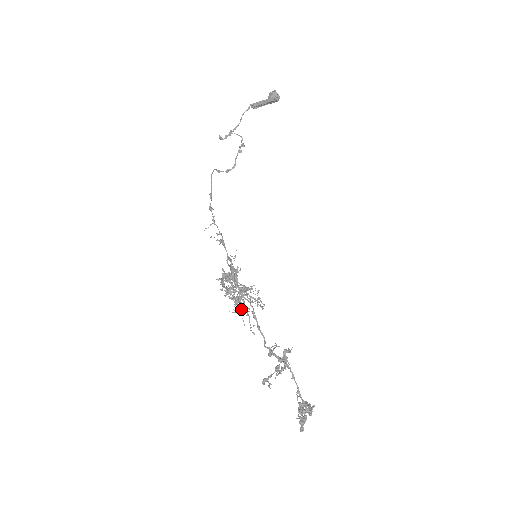
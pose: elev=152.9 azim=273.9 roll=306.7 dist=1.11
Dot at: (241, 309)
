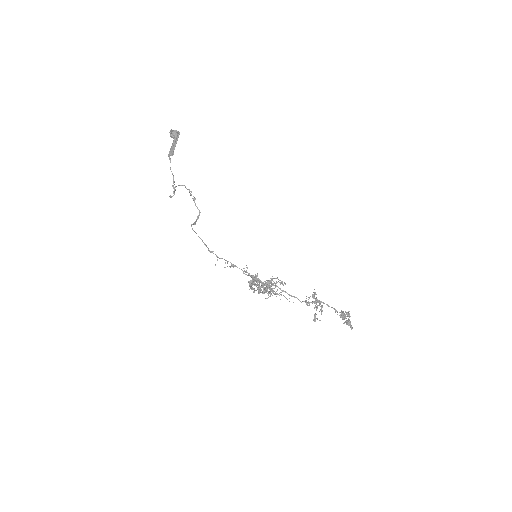
Dot at: occluded
